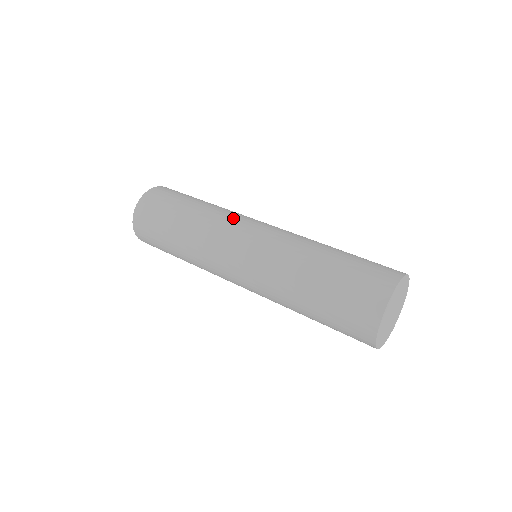
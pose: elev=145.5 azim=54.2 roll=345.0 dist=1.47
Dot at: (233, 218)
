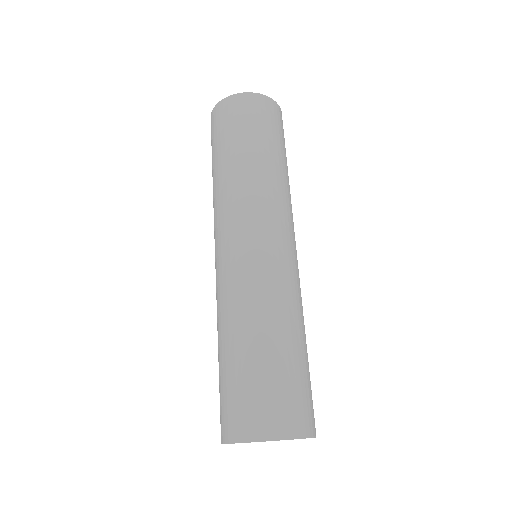
Dot at: (277, 209)
